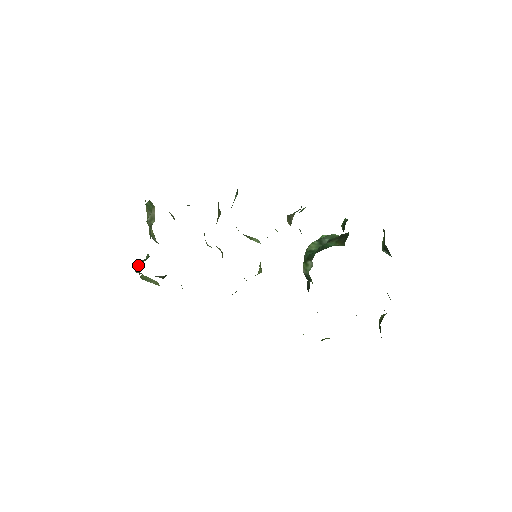
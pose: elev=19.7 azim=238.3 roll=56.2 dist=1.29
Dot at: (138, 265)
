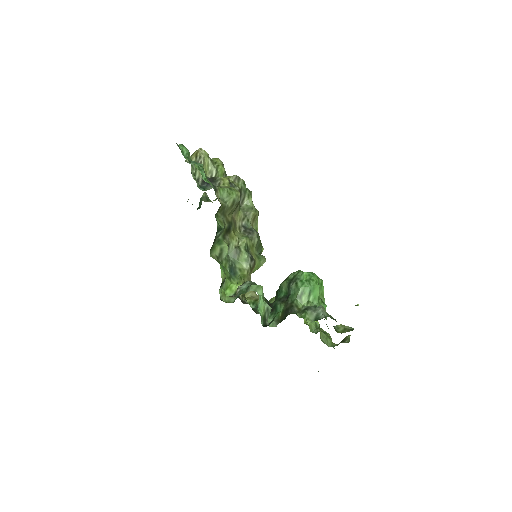
Dot at: (199, 204)
